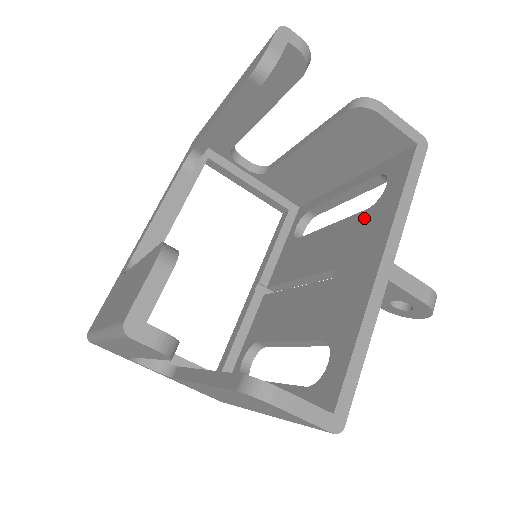
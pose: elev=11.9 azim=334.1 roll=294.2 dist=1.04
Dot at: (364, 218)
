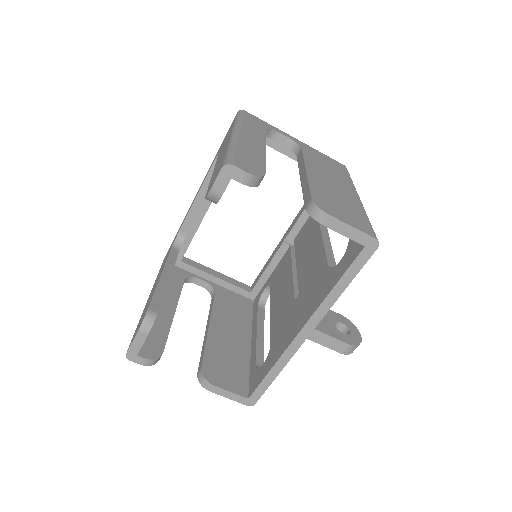
Dot at: (323, 272)
